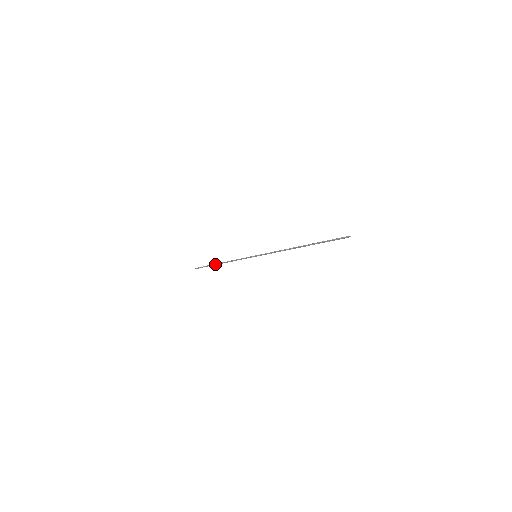
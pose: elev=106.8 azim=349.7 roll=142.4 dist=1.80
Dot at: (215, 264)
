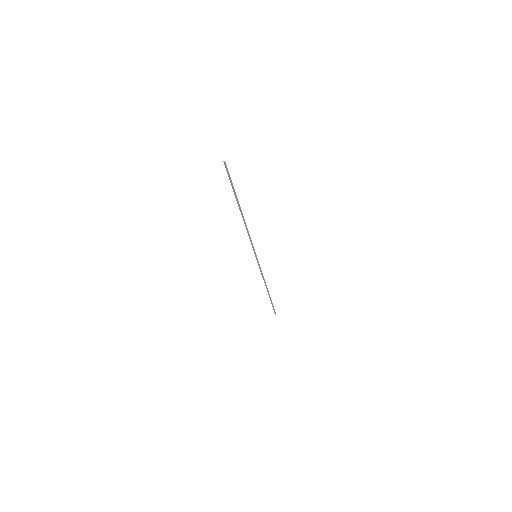
Dot at: occluded
